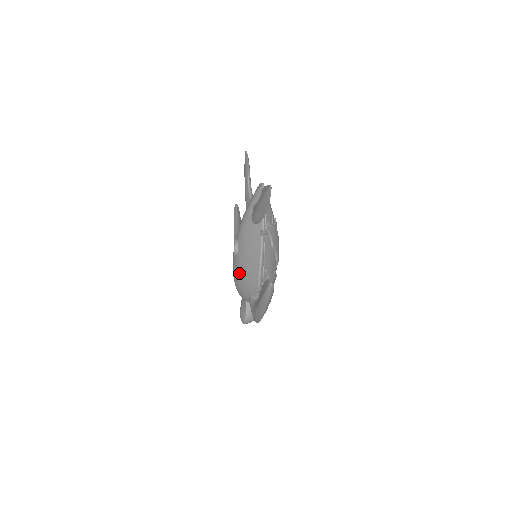
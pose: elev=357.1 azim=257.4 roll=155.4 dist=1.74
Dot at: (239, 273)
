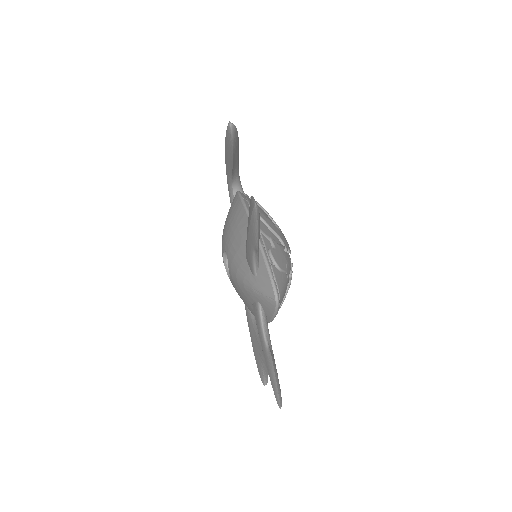
Dot at: occluded
